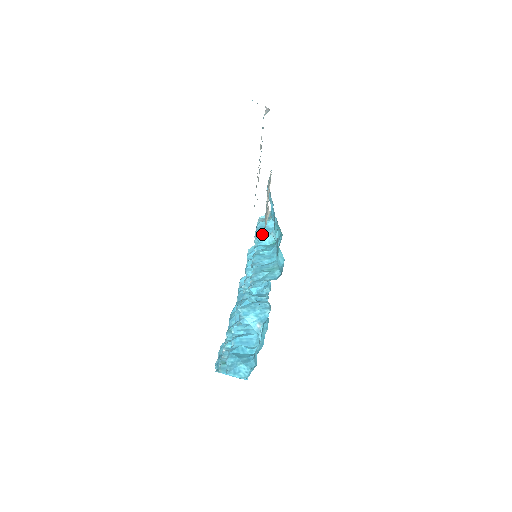
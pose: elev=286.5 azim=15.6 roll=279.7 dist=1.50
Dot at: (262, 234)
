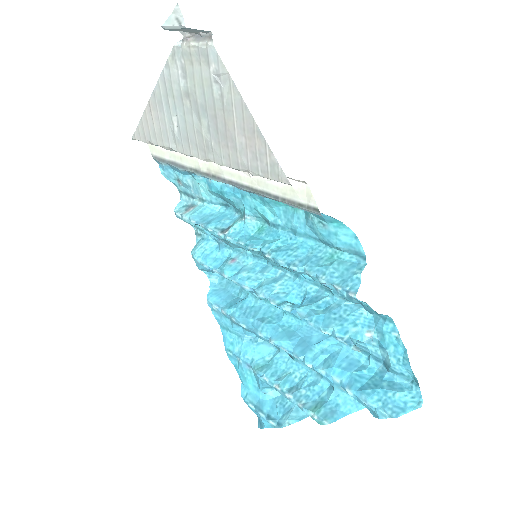
Dot at: (224, 226)
